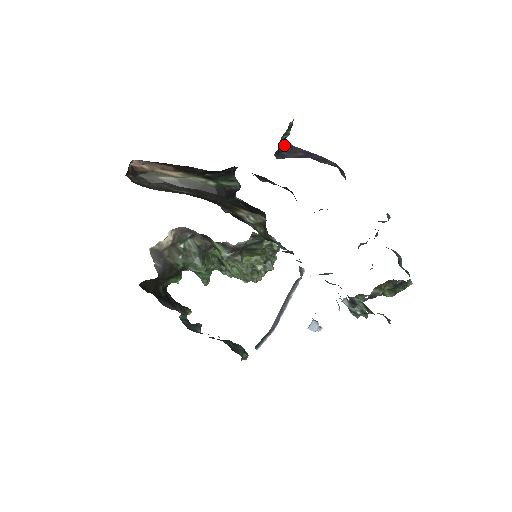
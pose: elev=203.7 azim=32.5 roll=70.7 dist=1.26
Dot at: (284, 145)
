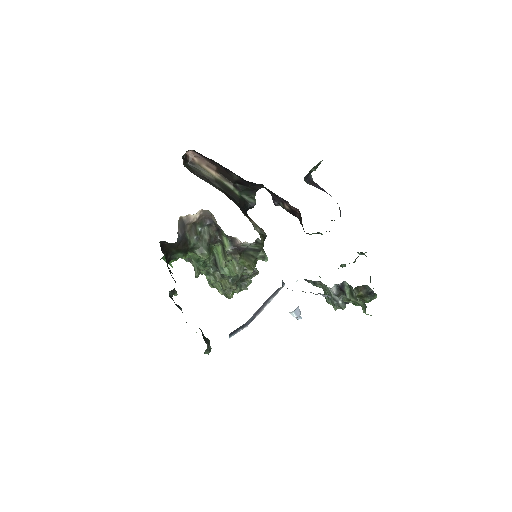
Dot at: (309, 177)
